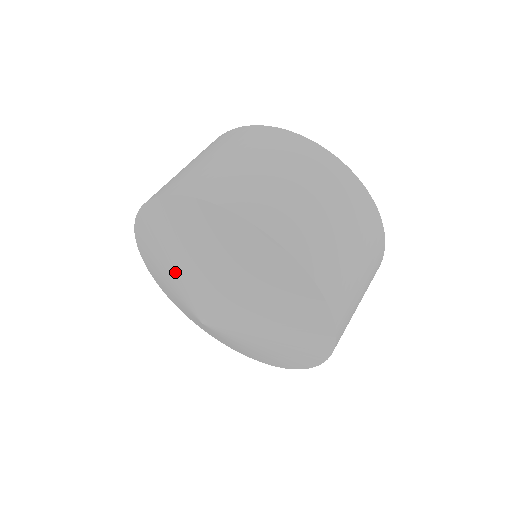
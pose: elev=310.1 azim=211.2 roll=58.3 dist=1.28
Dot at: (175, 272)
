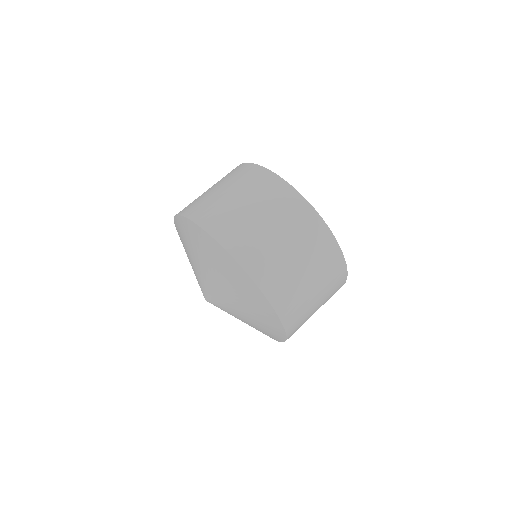
Dot at: occluded
